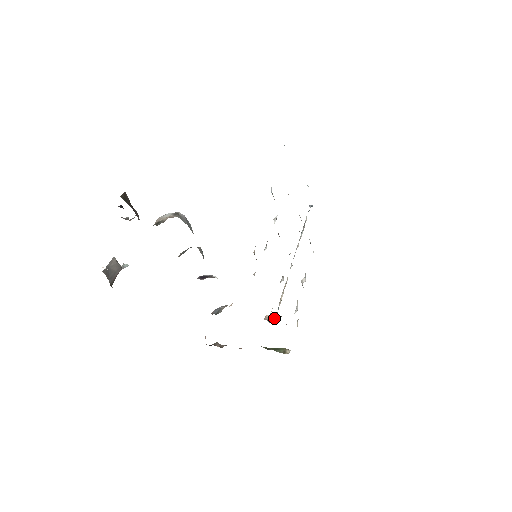
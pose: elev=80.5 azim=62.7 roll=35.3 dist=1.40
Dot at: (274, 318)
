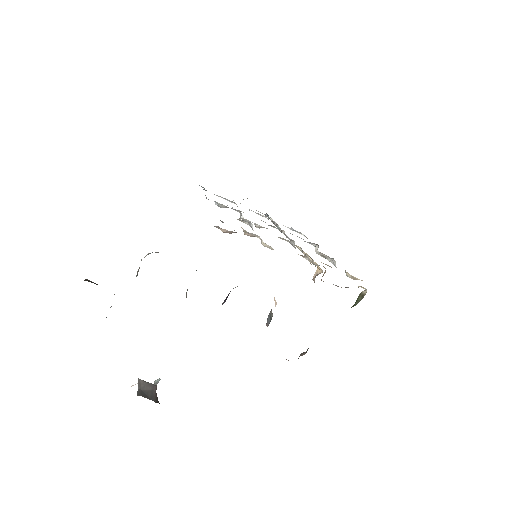
Dot at: occluded
